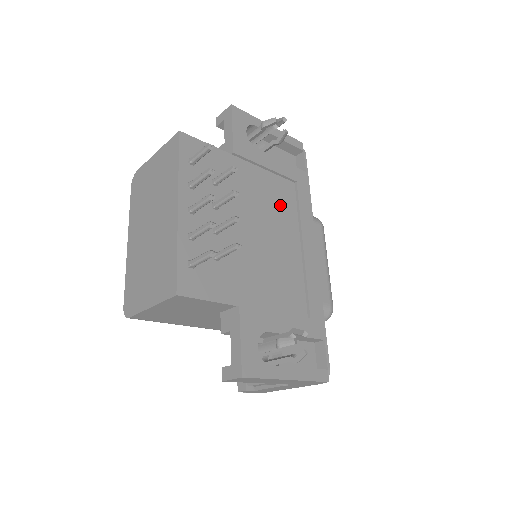
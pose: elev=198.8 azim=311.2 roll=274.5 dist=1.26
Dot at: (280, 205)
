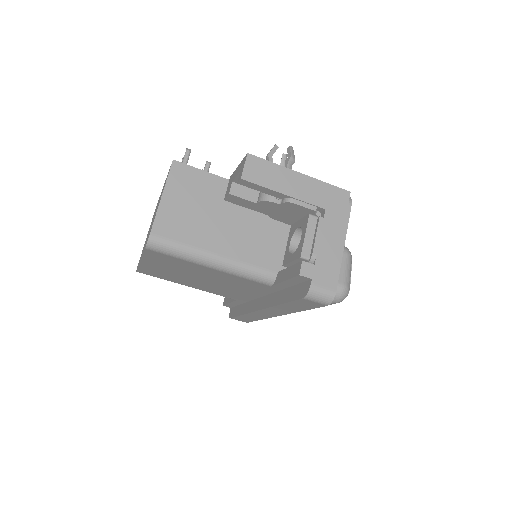
Dot at: occluded
